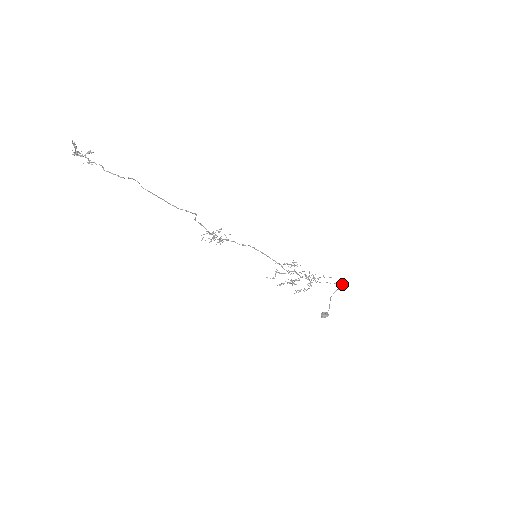
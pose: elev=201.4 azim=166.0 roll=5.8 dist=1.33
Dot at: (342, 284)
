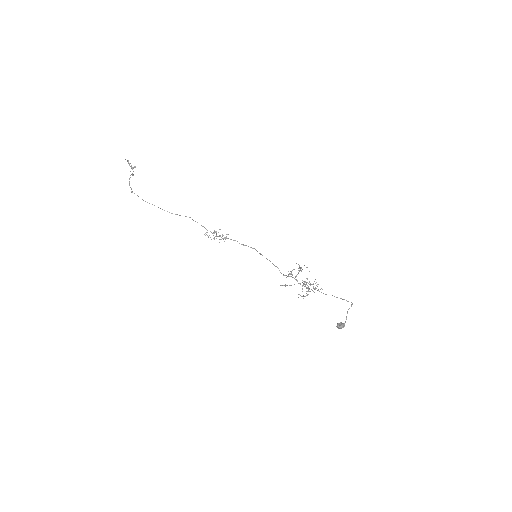
Dot at: (347, 301)
